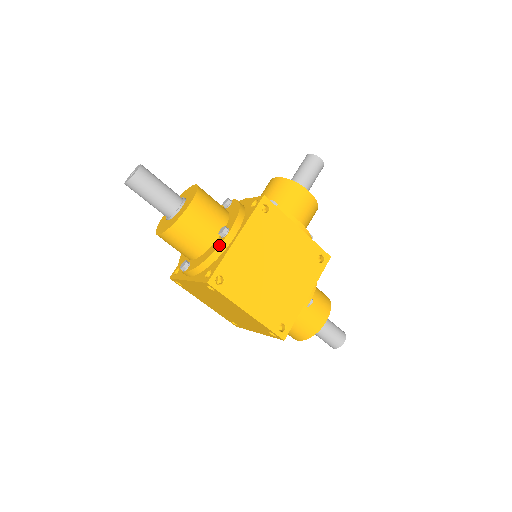
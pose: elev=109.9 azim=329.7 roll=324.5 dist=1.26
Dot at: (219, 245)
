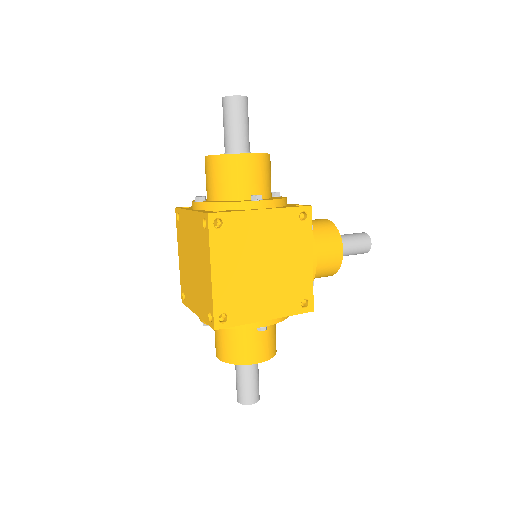
Dot at: (244, 201)
